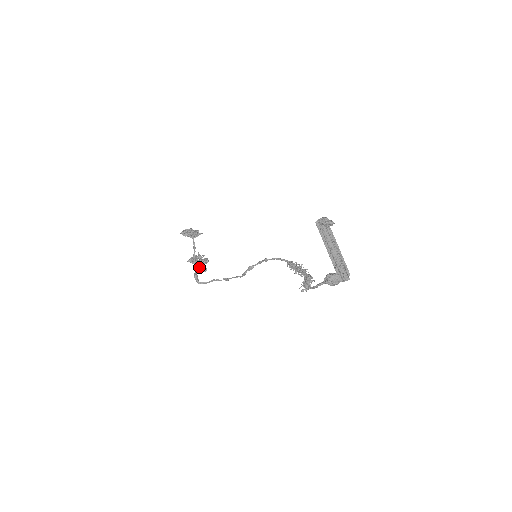
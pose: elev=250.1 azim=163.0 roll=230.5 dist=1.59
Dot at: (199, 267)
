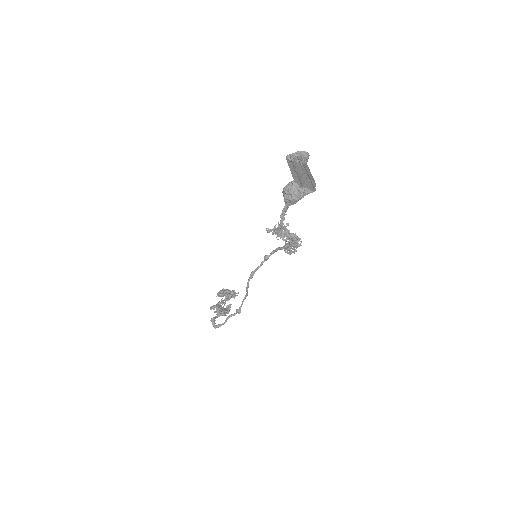
Dot at: (219, 311)
